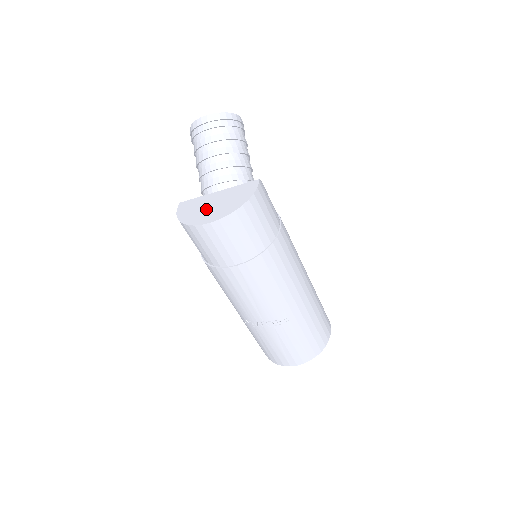
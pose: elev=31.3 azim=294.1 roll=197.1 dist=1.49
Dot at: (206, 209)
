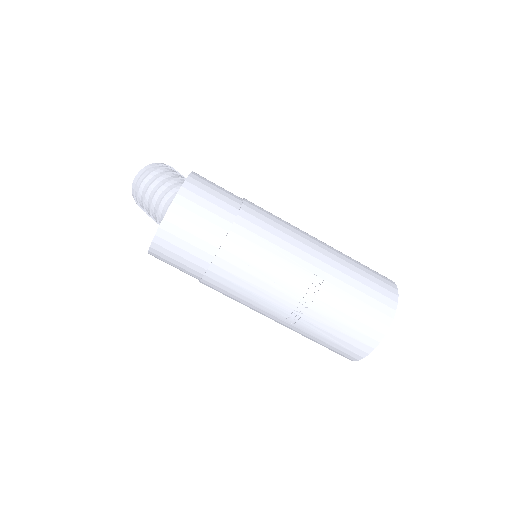
Dot at: occluded
